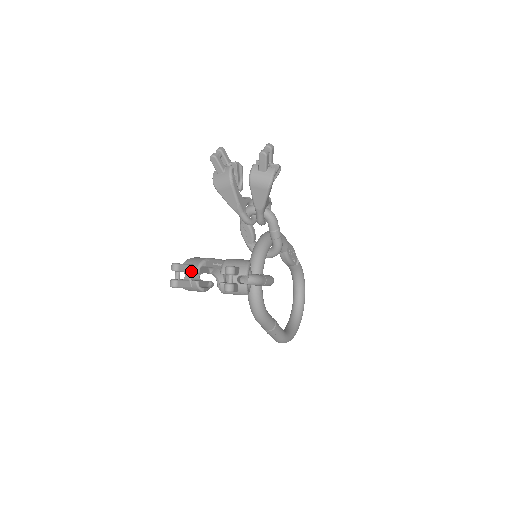
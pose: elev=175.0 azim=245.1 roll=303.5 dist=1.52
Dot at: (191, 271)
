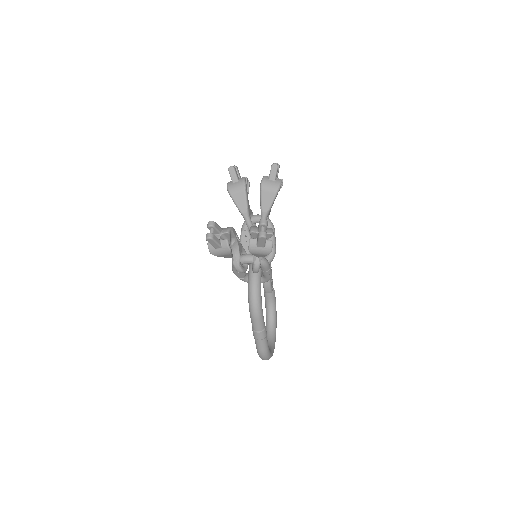
Dot at: (222, 232)
